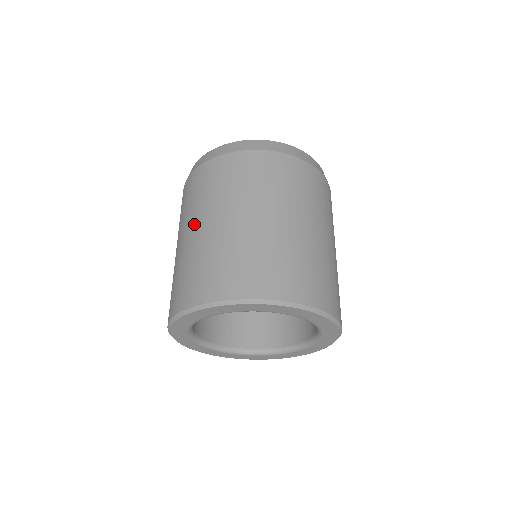
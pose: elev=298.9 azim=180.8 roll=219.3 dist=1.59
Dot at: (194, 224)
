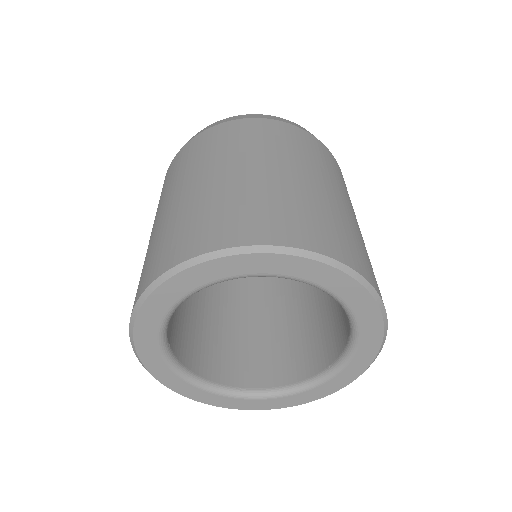
Dot at: (173, 194)
